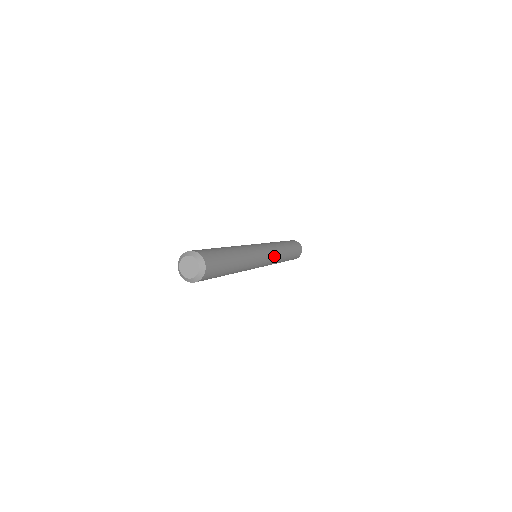
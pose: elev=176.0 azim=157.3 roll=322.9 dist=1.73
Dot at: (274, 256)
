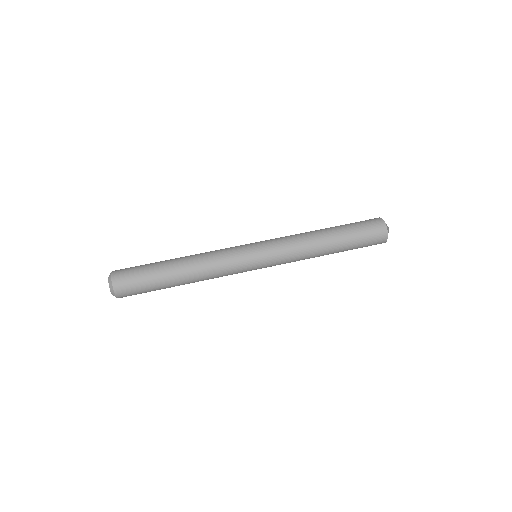
Dot at: (282, 258)
